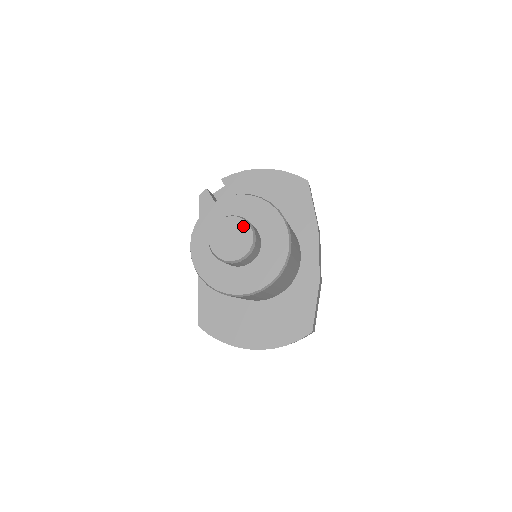
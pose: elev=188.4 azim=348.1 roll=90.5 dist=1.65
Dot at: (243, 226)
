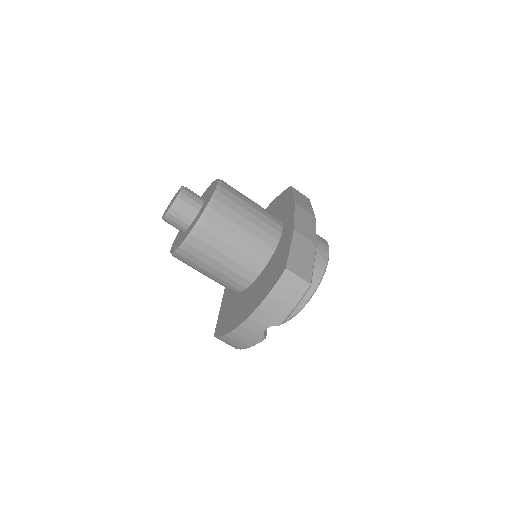
Dot at: occluded
